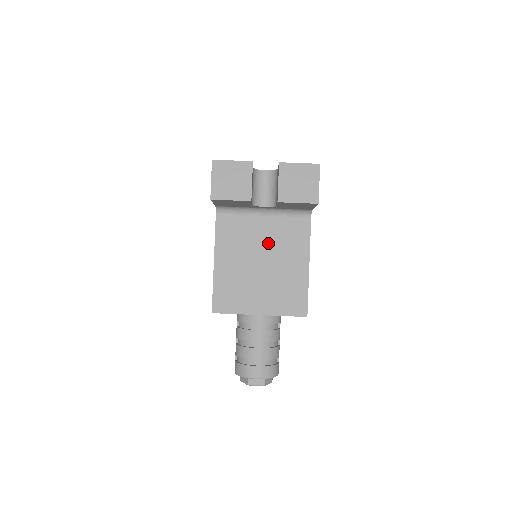
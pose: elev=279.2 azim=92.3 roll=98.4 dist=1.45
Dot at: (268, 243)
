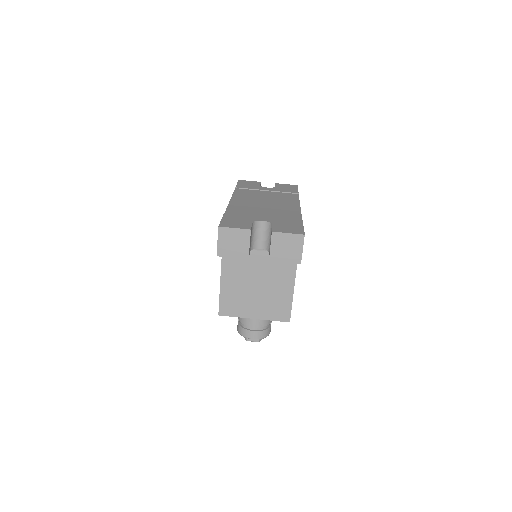
Dot at: (263, 270)
